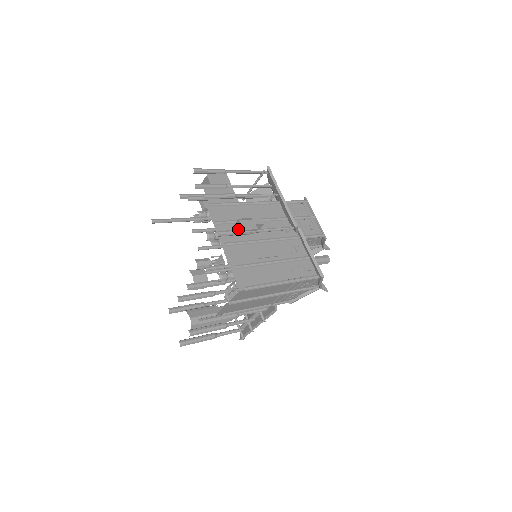
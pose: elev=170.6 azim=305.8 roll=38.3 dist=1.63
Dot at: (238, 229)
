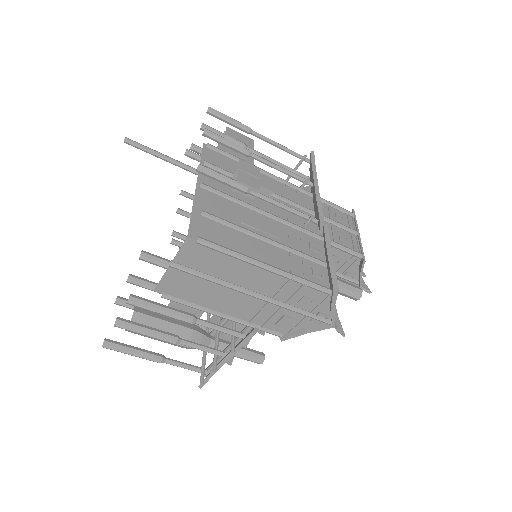
Dot at: occluded
